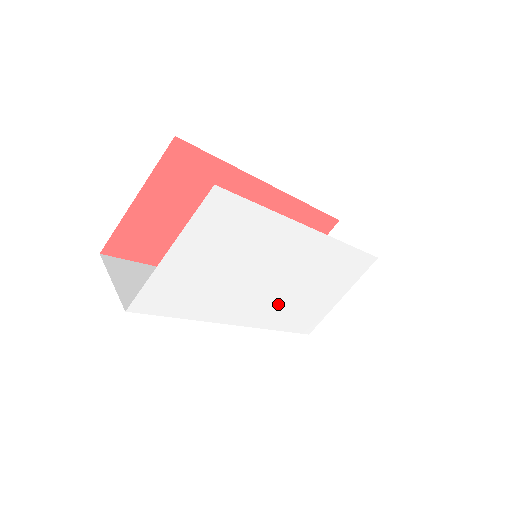
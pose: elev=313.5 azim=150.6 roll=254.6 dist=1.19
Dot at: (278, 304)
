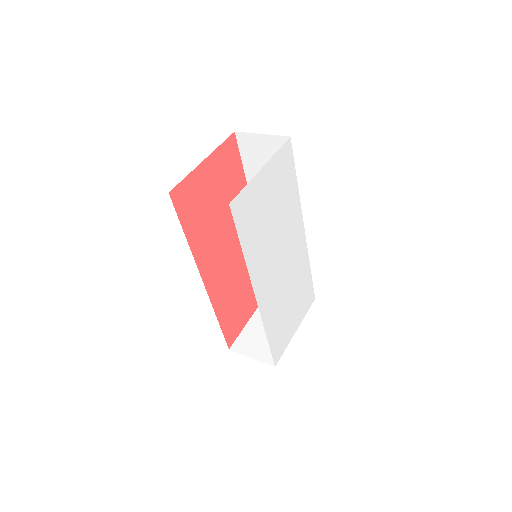
Dot at: (275, 297)
